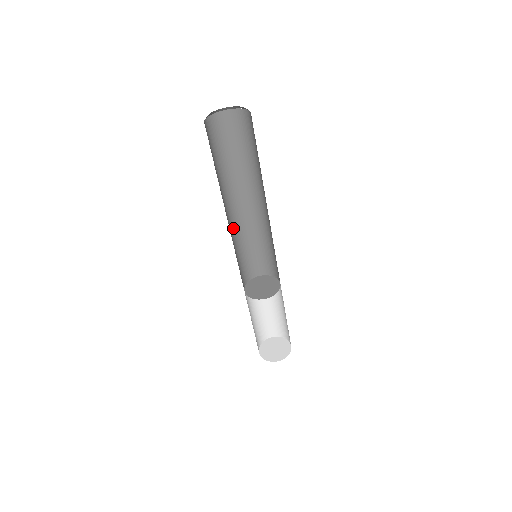
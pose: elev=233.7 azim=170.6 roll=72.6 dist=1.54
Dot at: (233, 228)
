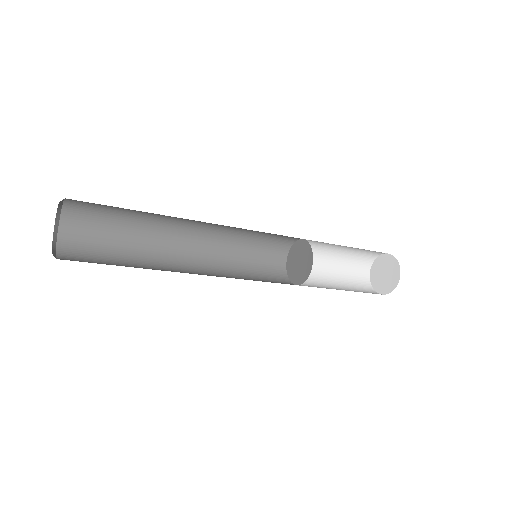
Dot at: (211, 267)
